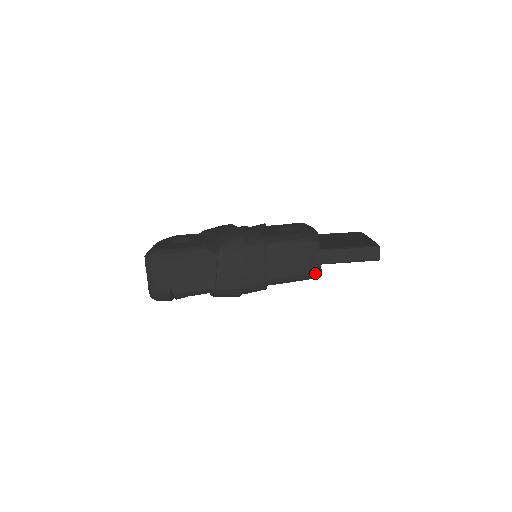
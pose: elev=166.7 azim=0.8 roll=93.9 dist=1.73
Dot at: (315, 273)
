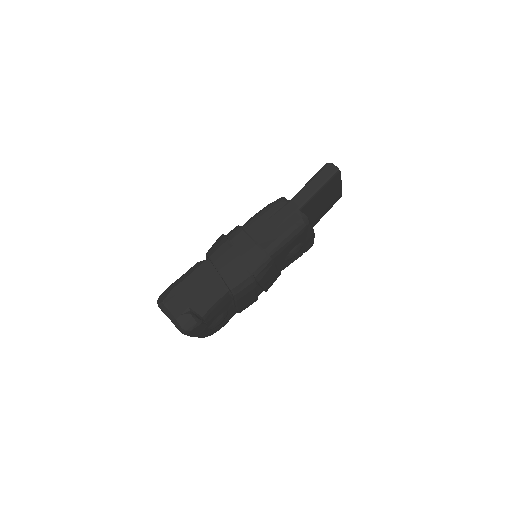
Dot at: (301, 219)
